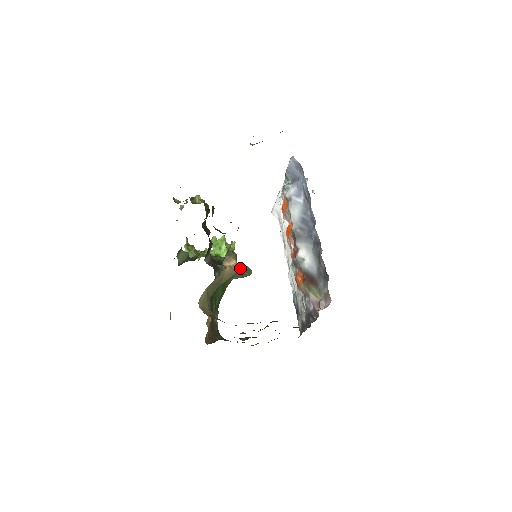
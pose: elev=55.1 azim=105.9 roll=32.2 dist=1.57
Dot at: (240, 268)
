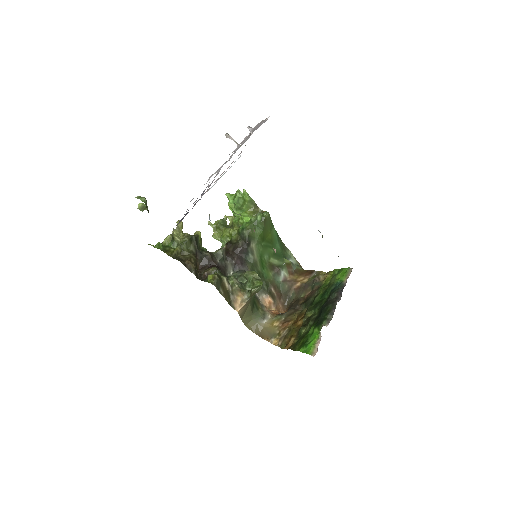
Dot at: (249, 293)
